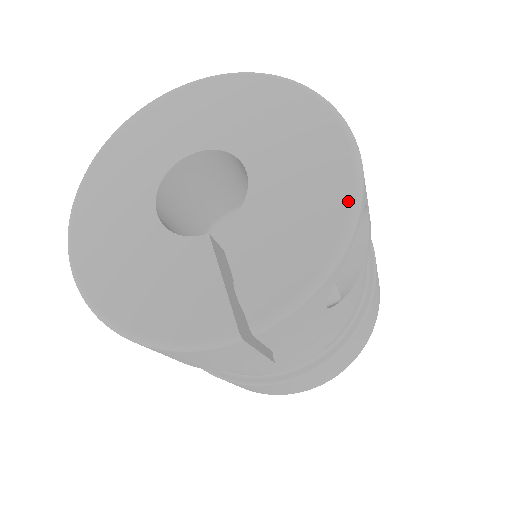
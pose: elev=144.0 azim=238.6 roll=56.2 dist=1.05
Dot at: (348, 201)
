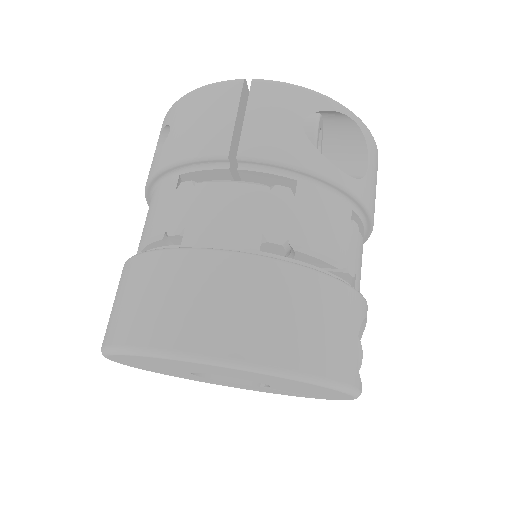
Dot at: occluded
